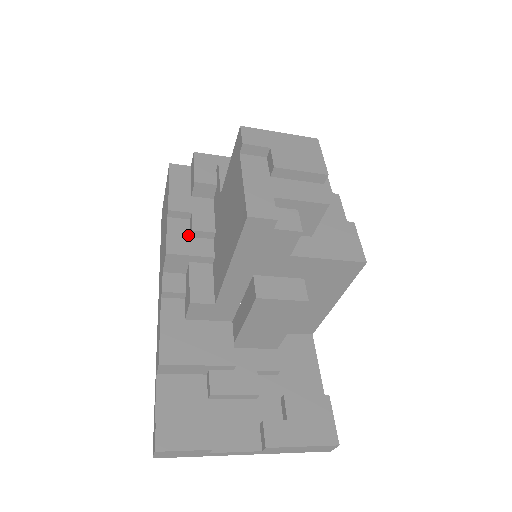
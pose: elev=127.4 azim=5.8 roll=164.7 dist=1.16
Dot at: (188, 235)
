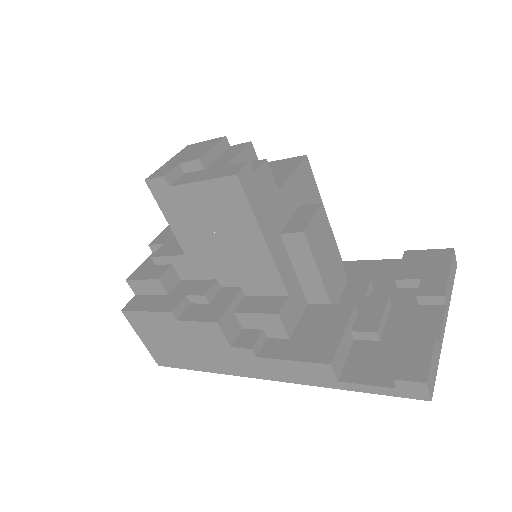
Dot at: (206, 305)
